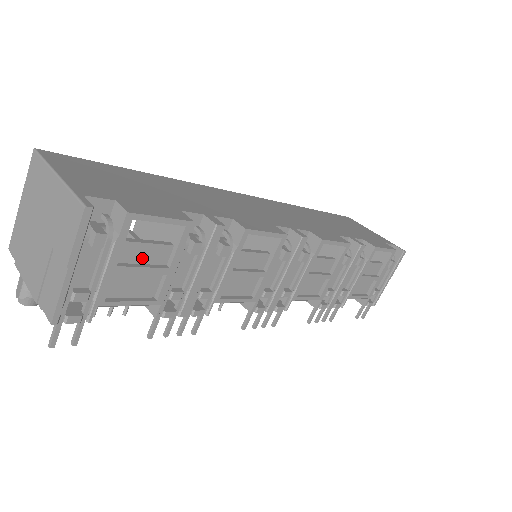
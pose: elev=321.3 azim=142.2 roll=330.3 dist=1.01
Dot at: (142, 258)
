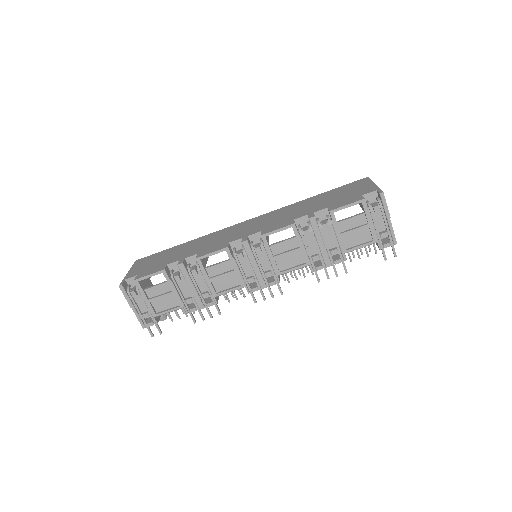
Dot at: (159, 292)
